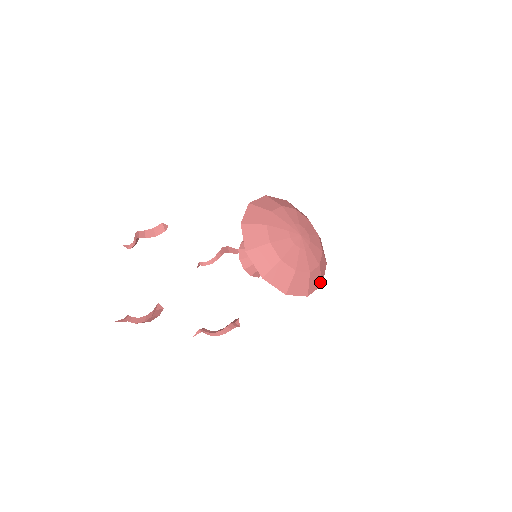
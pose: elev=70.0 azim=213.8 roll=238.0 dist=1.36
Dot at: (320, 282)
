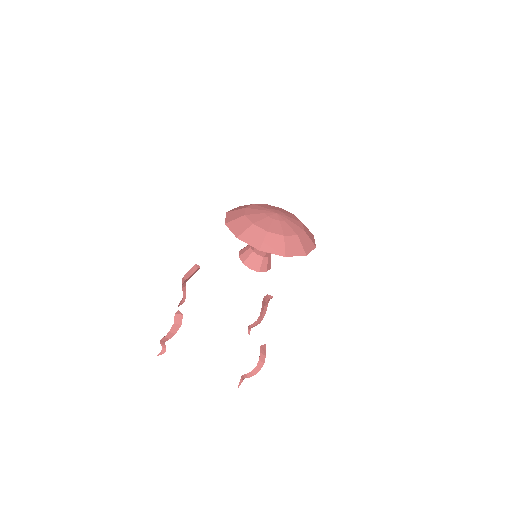
Dot at: (302, 252)
